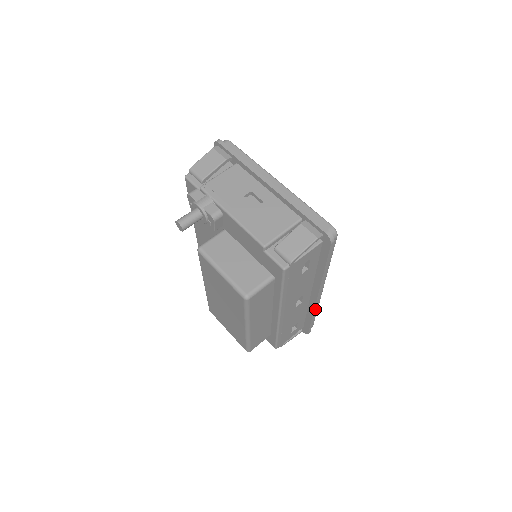
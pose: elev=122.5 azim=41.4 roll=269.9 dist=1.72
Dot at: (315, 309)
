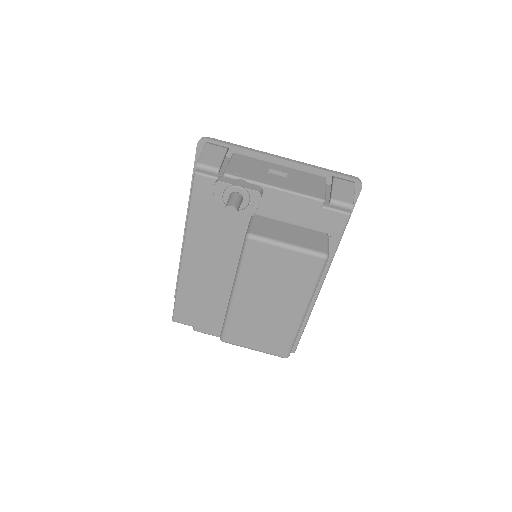
Dot at: occluded
